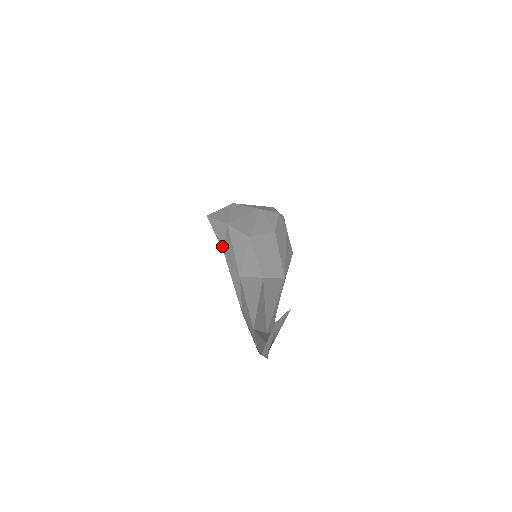
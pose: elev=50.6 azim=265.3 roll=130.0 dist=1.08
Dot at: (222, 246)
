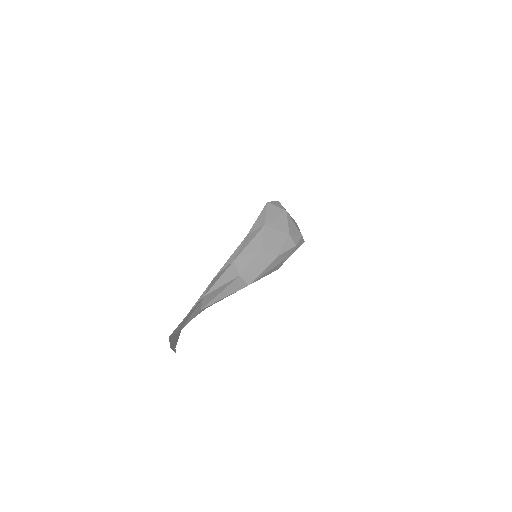
Dot at: (251, 231)
